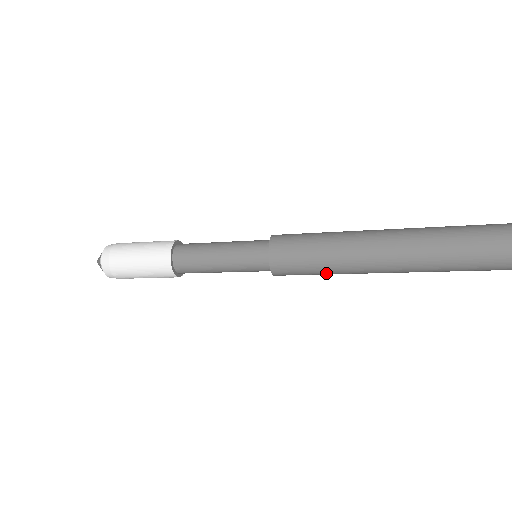
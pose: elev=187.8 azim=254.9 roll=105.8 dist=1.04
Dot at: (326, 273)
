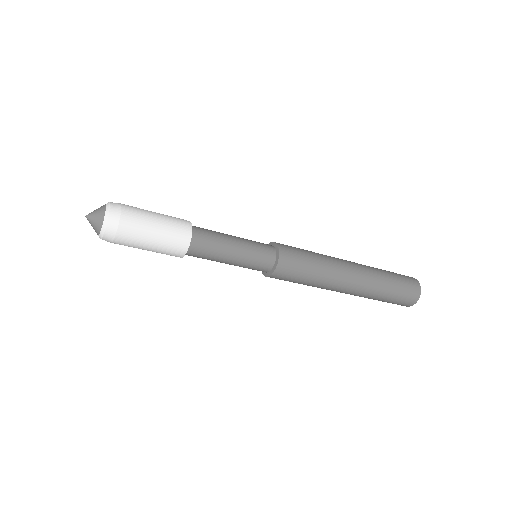
Dot at: (312, 280)
